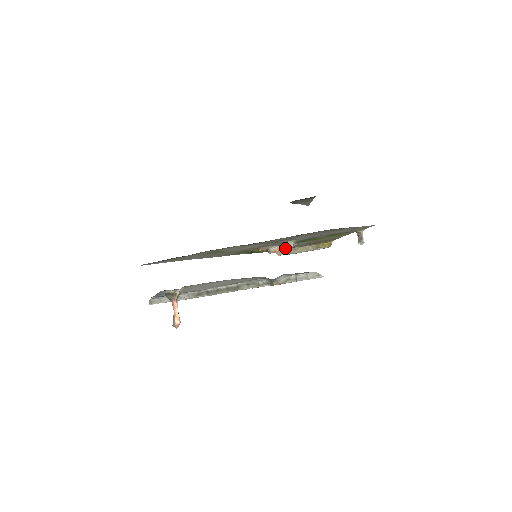
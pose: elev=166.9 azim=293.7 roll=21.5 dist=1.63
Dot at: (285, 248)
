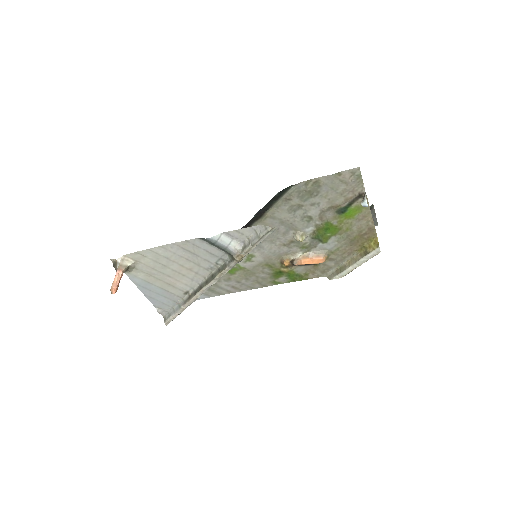
Dot at: (314, 256)
